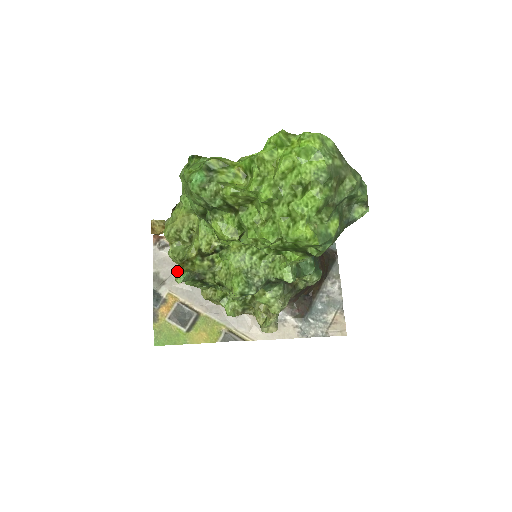
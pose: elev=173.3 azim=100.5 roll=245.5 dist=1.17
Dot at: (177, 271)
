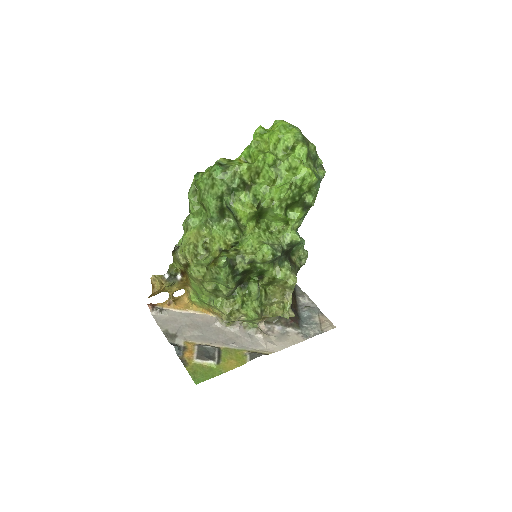
Dot at: (182, 325)
